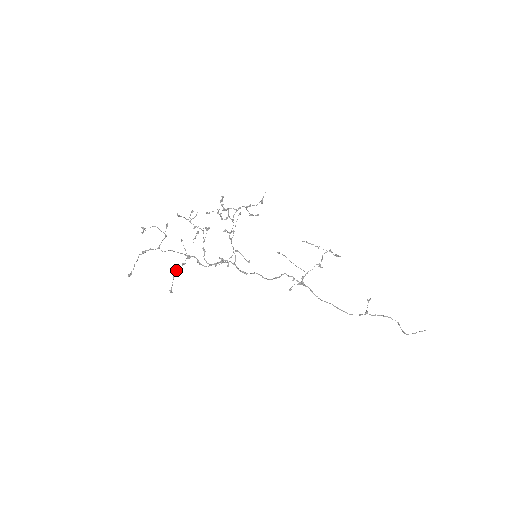
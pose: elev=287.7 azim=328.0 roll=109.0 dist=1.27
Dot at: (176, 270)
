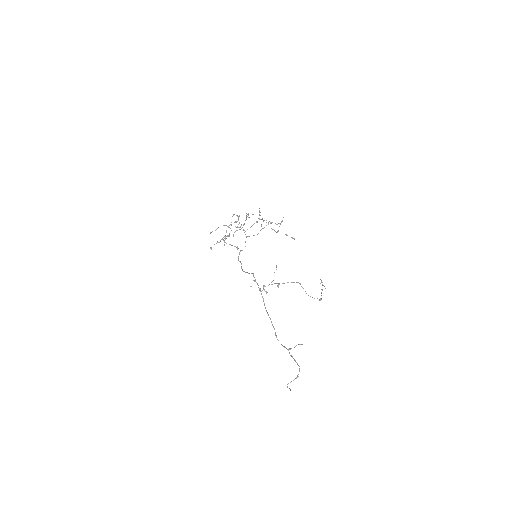
Dot at: occluded
